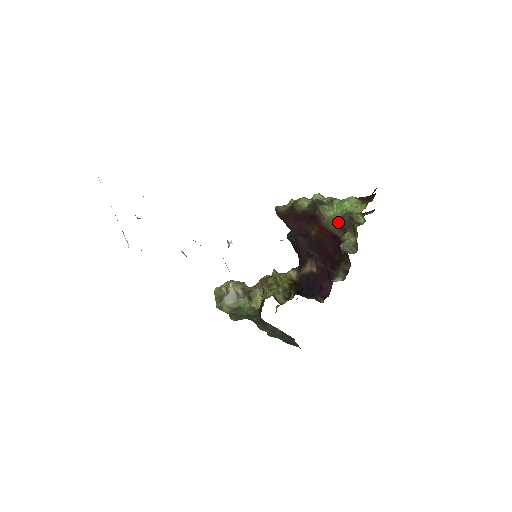
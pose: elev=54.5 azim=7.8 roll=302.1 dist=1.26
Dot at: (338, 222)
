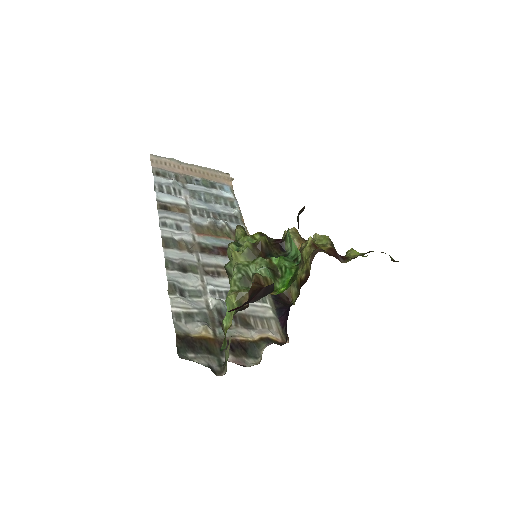
Dot at: occluded
